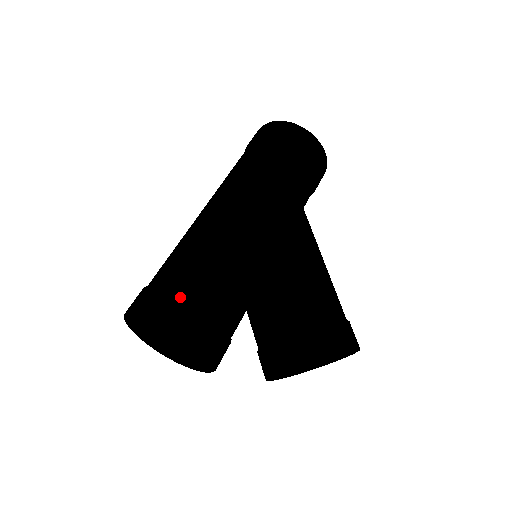
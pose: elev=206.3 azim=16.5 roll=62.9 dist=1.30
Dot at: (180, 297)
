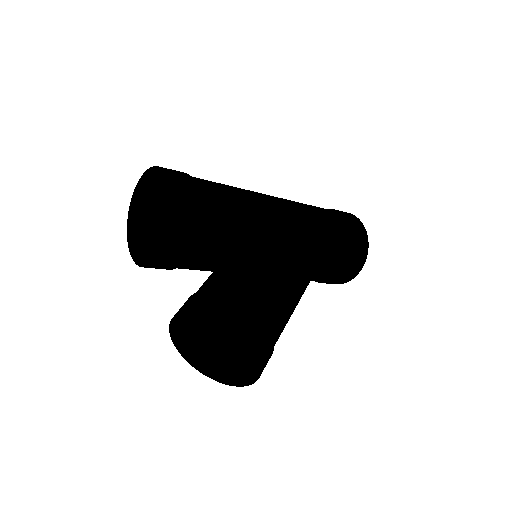
Dot at: (194, 187)
